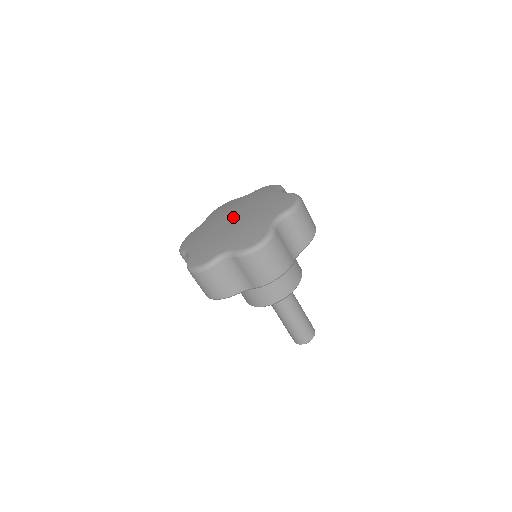
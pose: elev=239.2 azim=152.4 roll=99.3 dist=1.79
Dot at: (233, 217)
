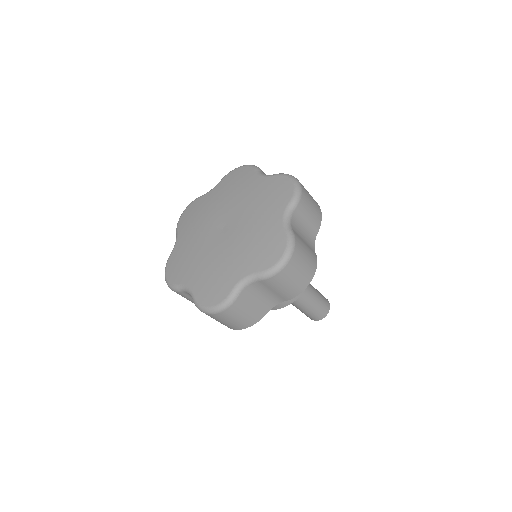
Dot at: (224, 224)
